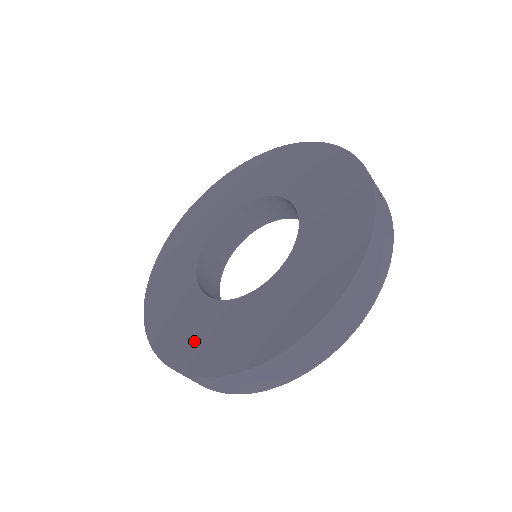
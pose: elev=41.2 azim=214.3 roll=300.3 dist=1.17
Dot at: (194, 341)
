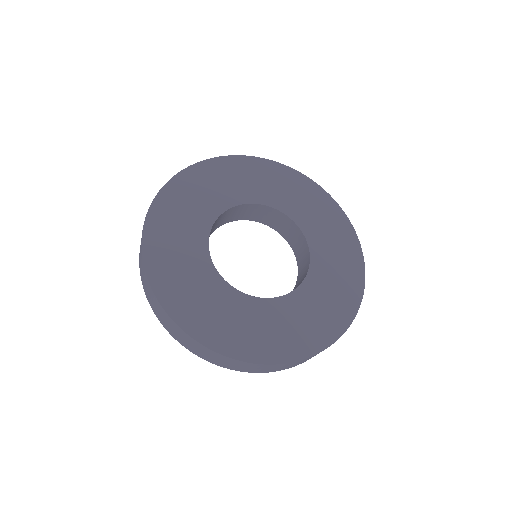
Dot at: (295, 332)
